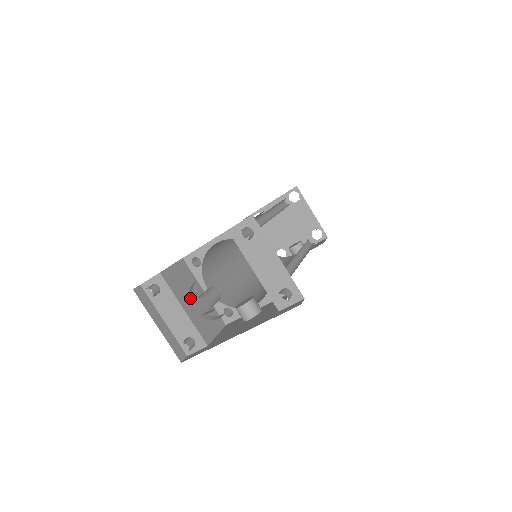
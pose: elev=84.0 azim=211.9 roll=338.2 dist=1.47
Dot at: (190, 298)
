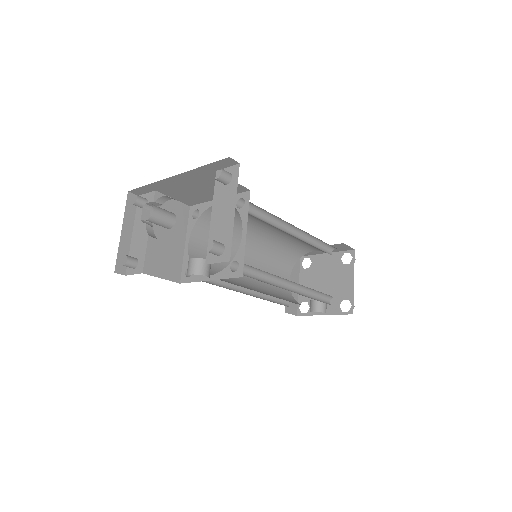
Dot at: occluded
